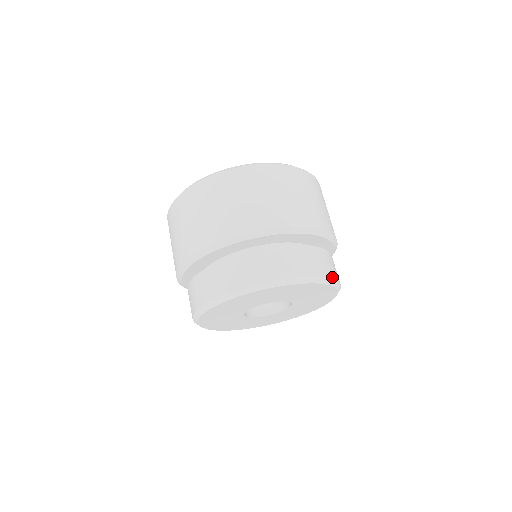
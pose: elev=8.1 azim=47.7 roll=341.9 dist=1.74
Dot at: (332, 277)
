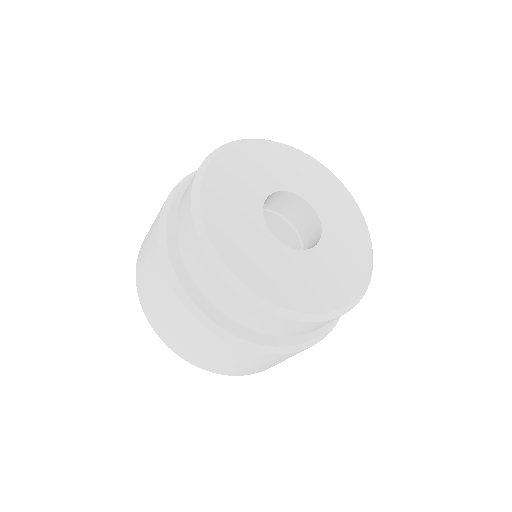
Dot at: occluded
